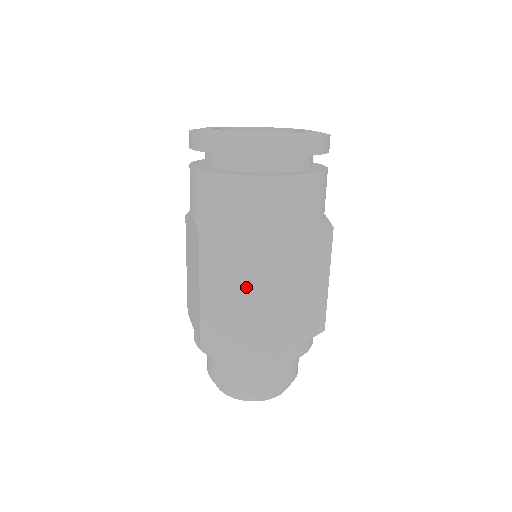
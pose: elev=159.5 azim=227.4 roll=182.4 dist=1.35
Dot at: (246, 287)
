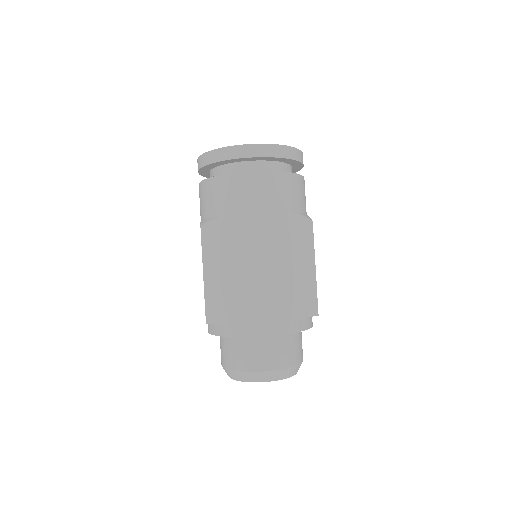
Dot at: (294, 259)
